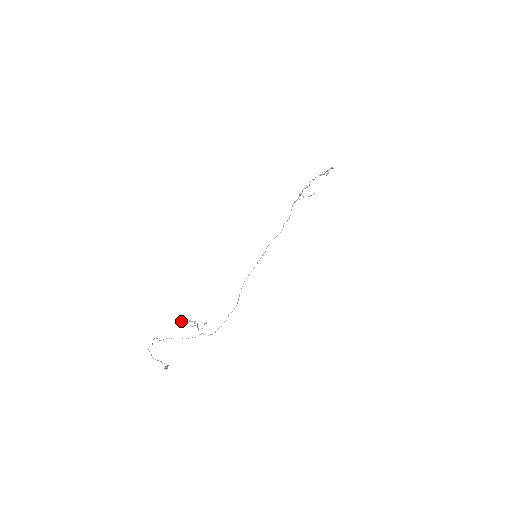
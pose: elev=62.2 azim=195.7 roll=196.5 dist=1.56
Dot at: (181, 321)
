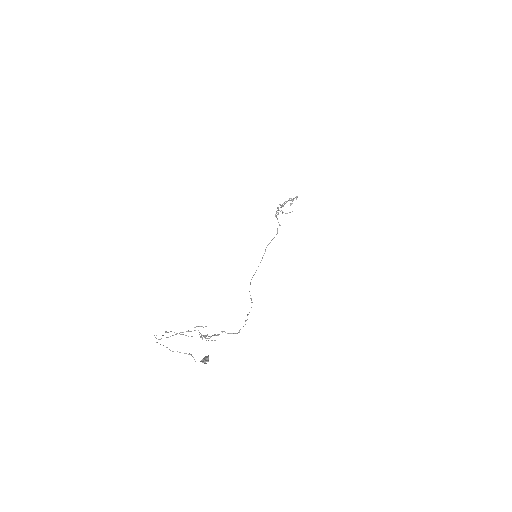
Dot at: (168, 332)
